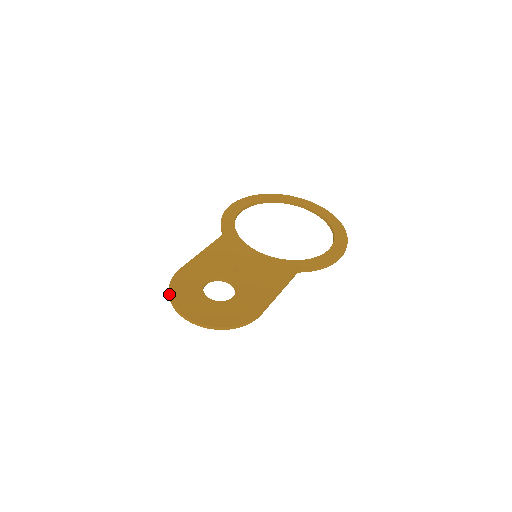
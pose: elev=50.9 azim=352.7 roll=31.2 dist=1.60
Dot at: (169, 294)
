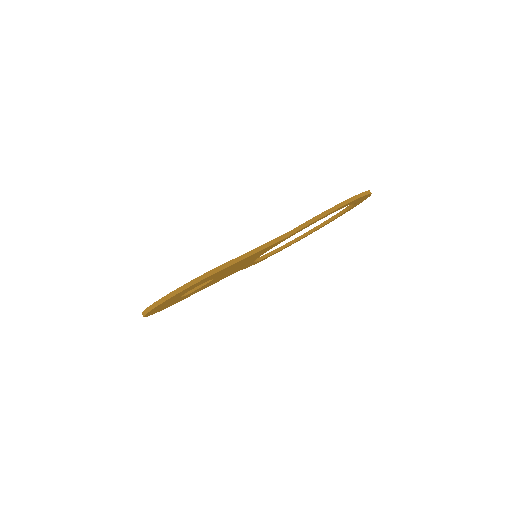
Dot at: occluded
